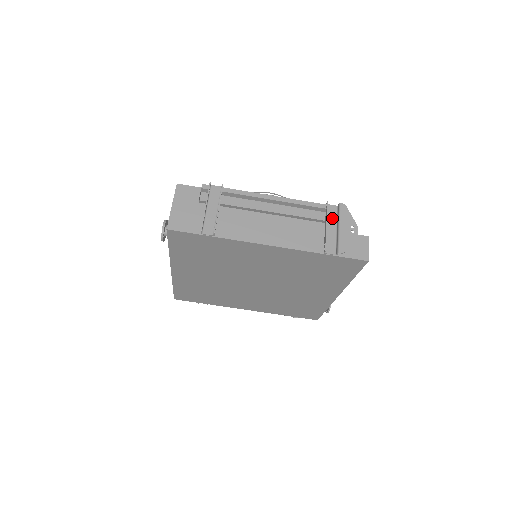
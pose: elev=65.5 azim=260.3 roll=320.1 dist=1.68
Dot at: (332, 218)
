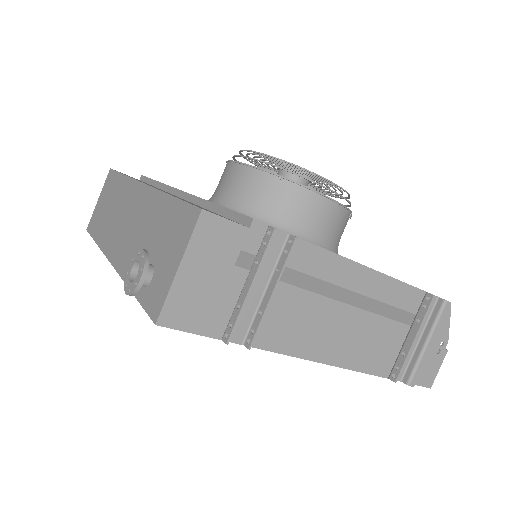
Dot at: occluded
